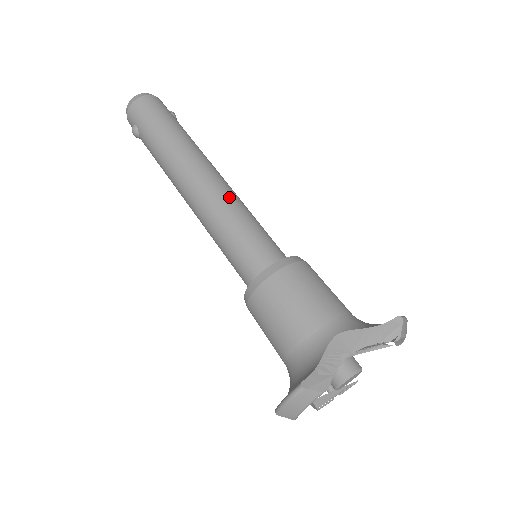
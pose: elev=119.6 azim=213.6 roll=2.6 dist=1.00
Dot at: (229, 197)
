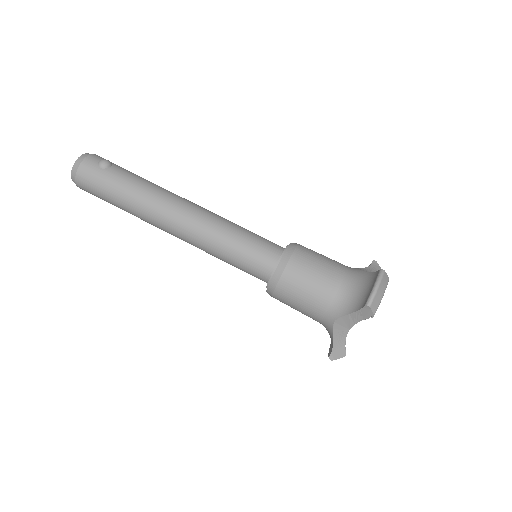
Dot at: (204, 238)
